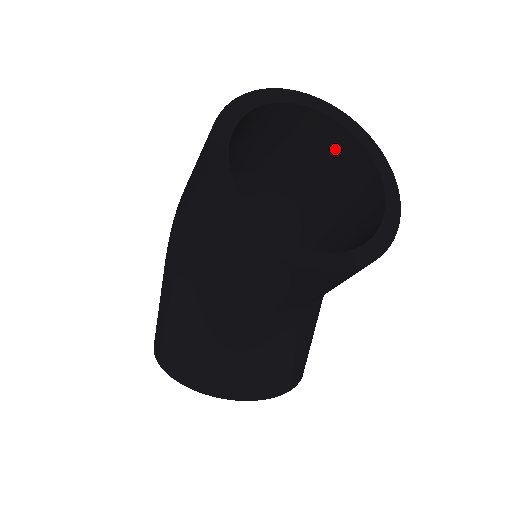
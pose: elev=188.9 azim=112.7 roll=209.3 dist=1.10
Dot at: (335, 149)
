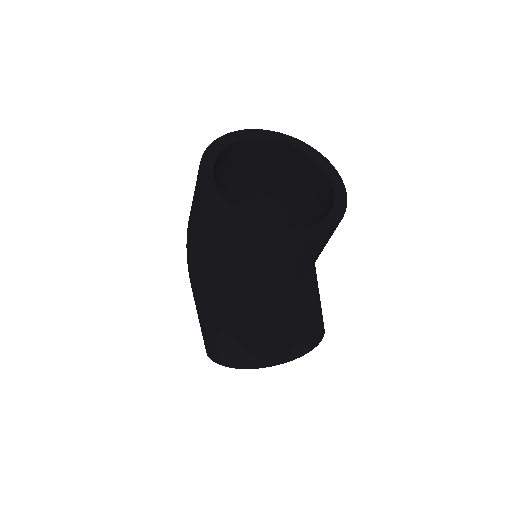
Dot at: (280, 158)
